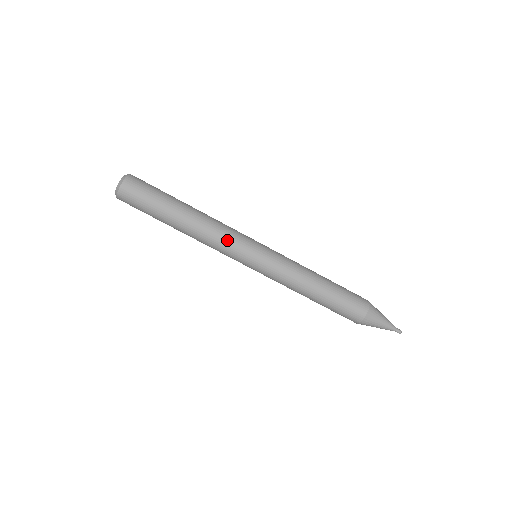
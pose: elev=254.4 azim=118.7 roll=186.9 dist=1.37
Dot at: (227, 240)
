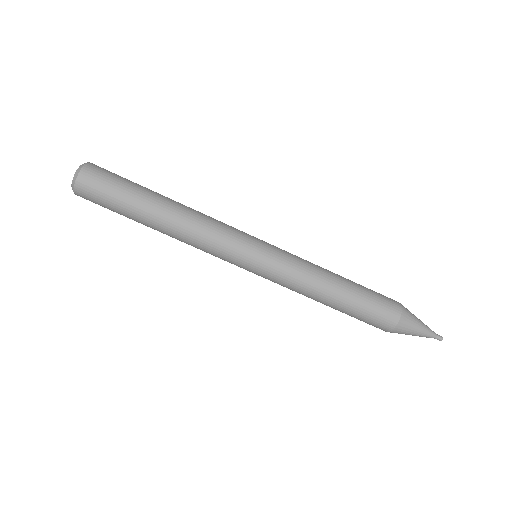
Dot at: (220, 234)
